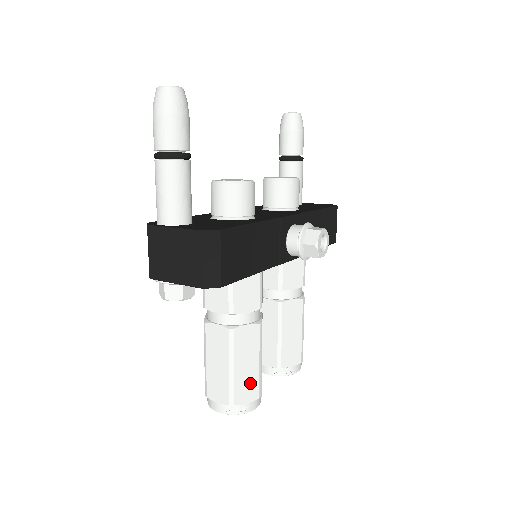
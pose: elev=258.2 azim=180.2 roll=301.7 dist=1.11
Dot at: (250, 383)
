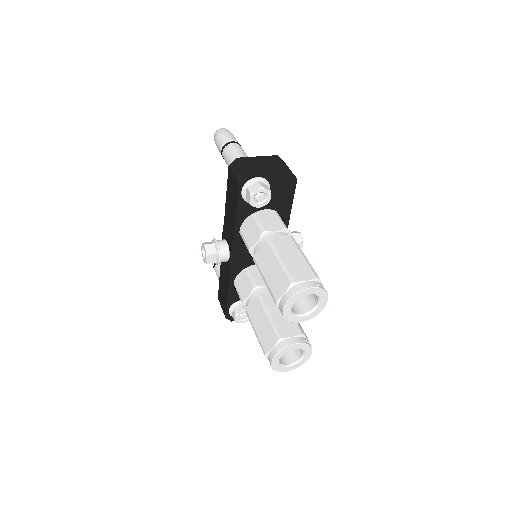
Dot at: occluded
